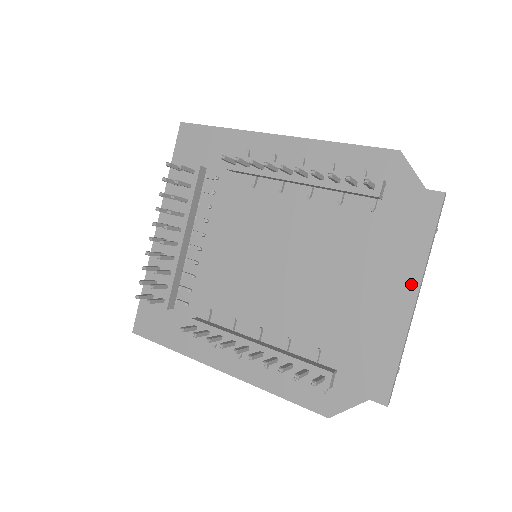
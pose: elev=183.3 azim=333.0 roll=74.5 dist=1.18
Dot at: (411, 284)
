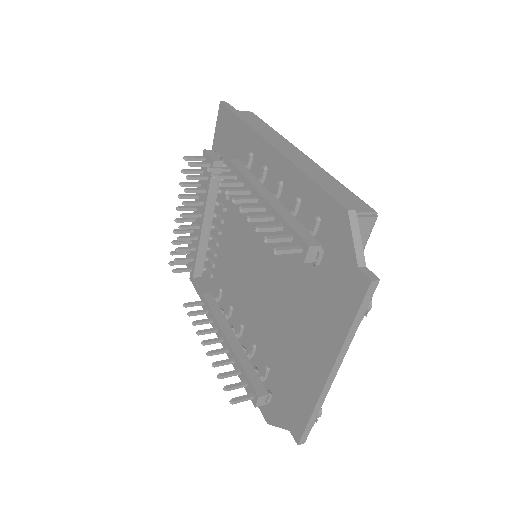
Dot at: (329, 357)
